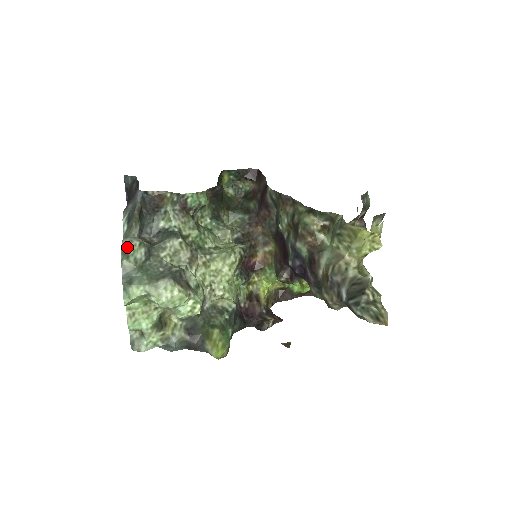
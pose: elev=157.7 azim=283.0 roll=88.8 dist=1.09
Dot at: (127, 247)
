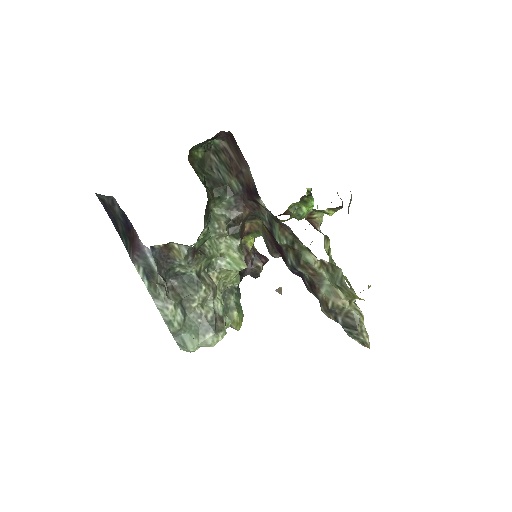
Dot at: (168, 317)
